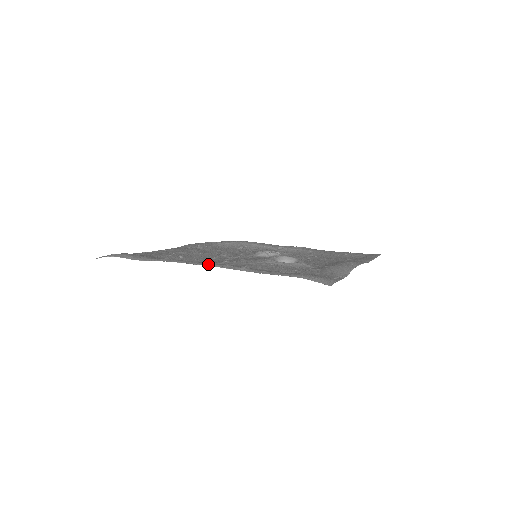
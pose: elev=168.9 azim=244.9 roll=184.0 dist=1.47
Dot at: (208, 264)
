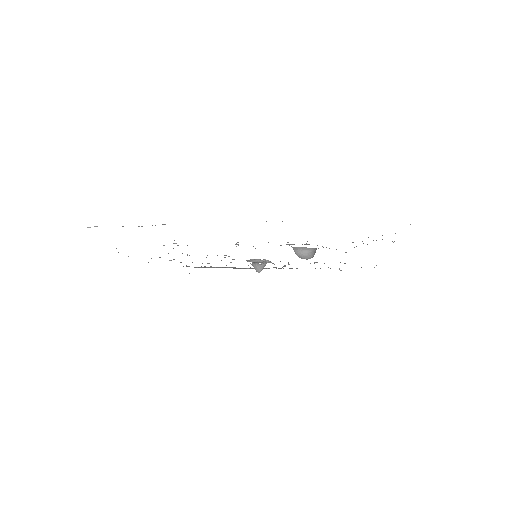
Dot at: occluded
